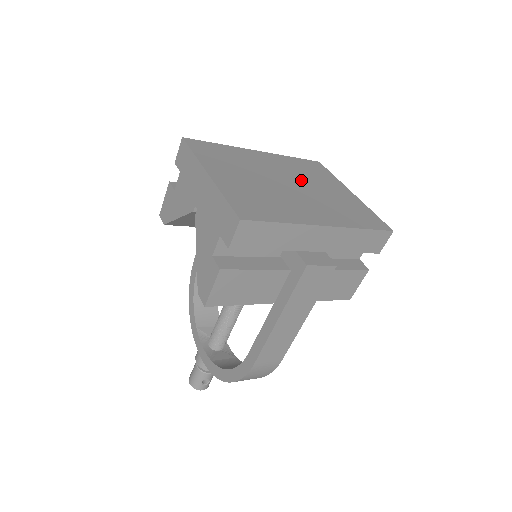
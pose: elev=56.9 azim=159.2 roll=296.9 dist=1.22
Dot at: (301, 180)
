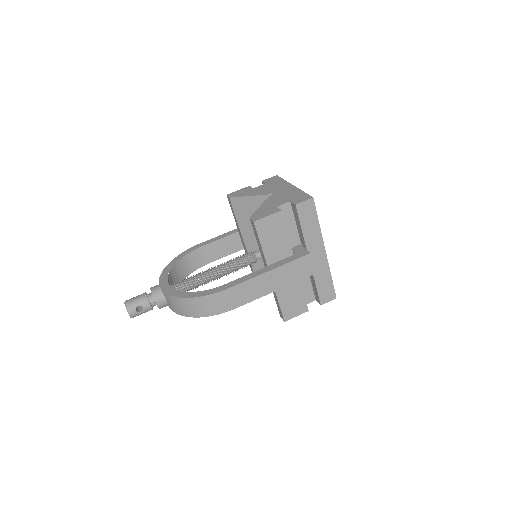
Dot at: occluded
